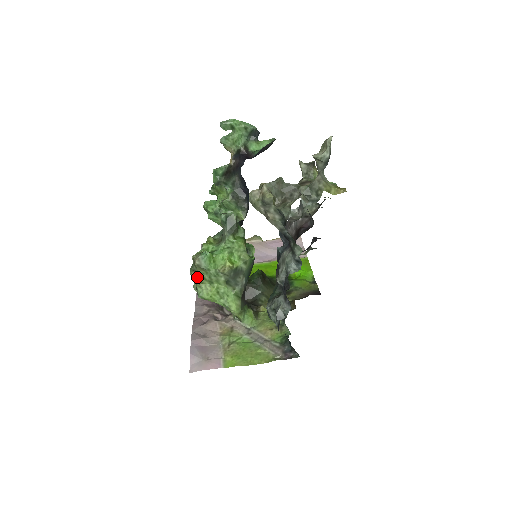
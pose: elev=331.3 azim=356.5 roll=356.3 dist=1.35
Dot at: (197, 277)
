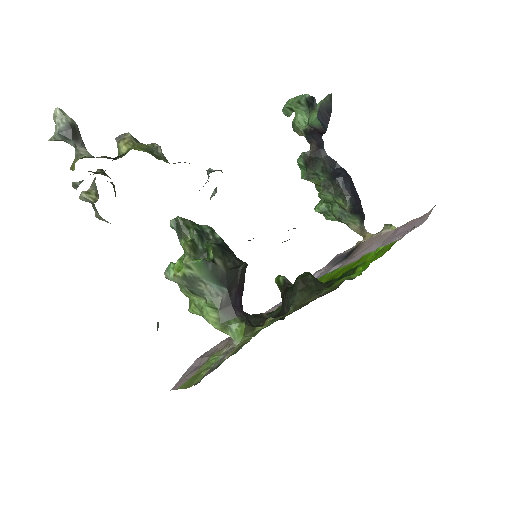
Dot at: (181, 291)
